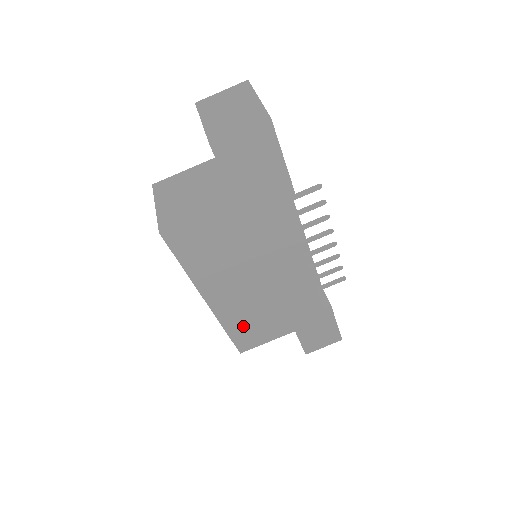
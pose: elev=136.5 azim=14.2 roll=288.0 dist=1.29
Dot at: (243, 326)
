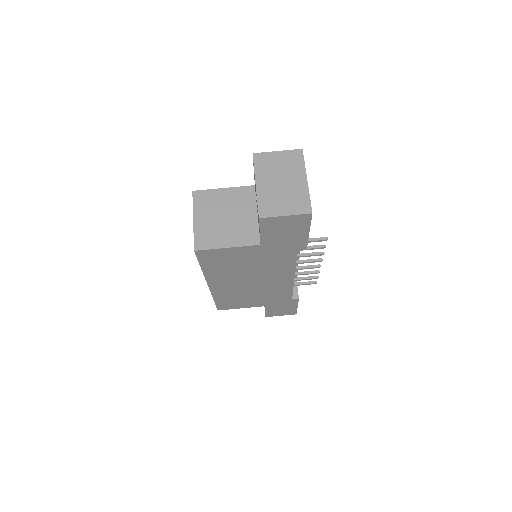
Dot at: (228, 299)
